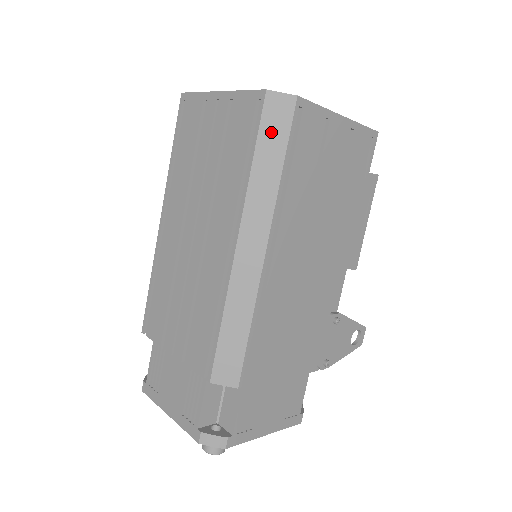
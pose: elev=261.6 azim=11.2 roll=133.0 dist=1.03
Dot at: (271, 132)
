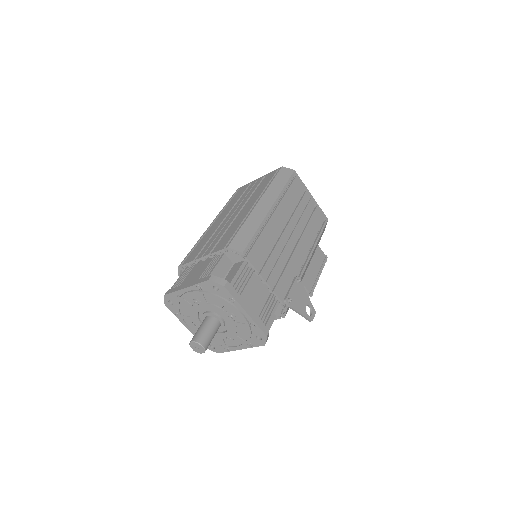
Dot at: (282, 176)
